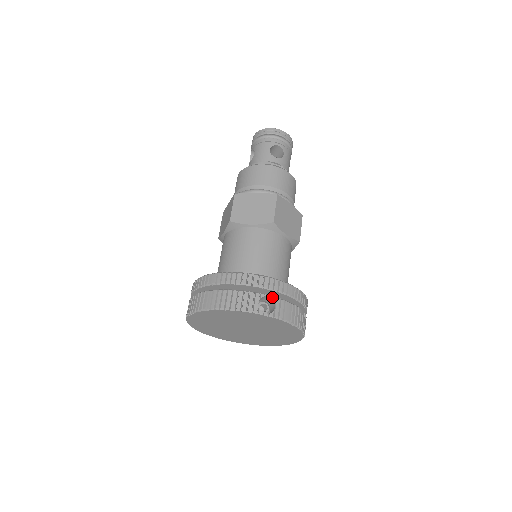
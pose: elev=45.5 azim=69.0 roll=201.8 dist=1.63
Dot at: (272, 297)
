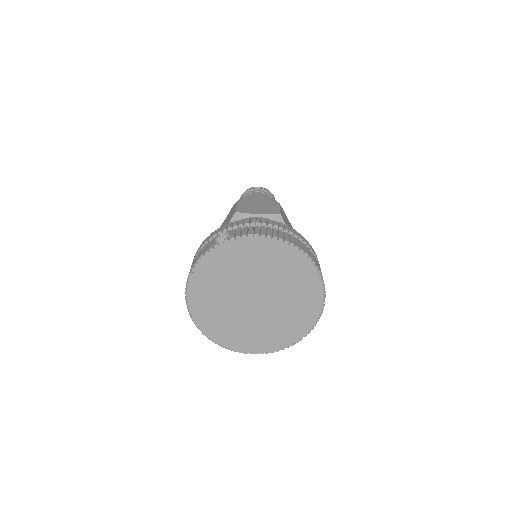
Dot at: (226, 232)
